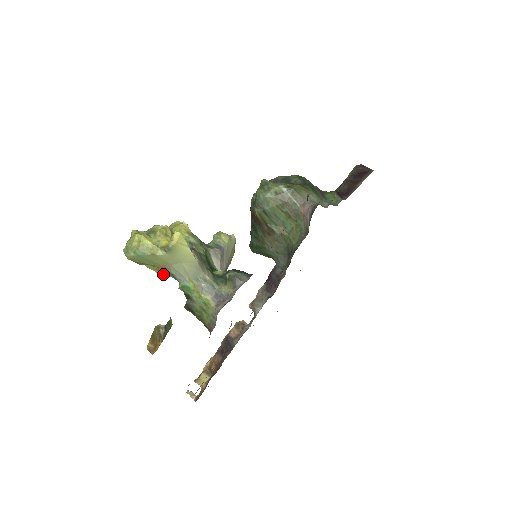
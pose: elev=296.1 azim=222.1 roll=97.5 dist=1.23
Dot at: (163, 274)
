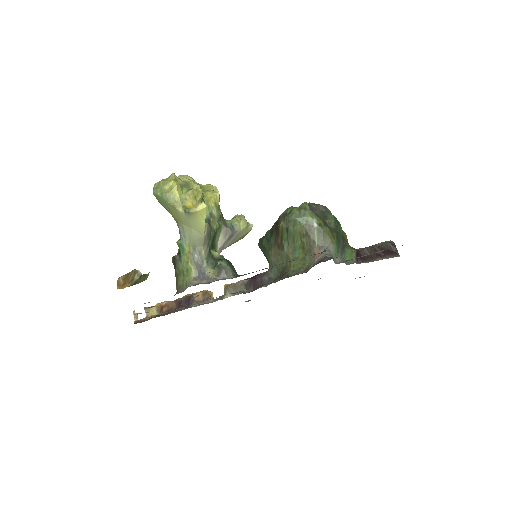
Dot at: occluded
